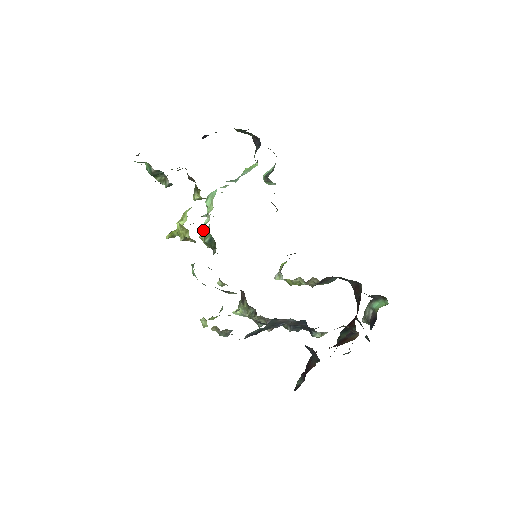
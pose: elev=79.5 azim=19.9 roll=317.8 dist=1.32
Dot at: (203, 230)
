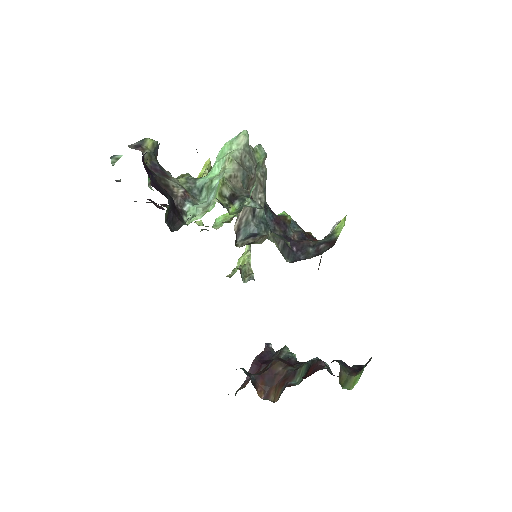
Dot at: occluded
